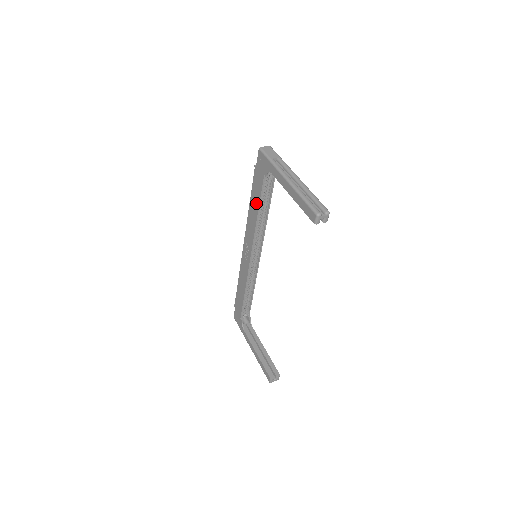
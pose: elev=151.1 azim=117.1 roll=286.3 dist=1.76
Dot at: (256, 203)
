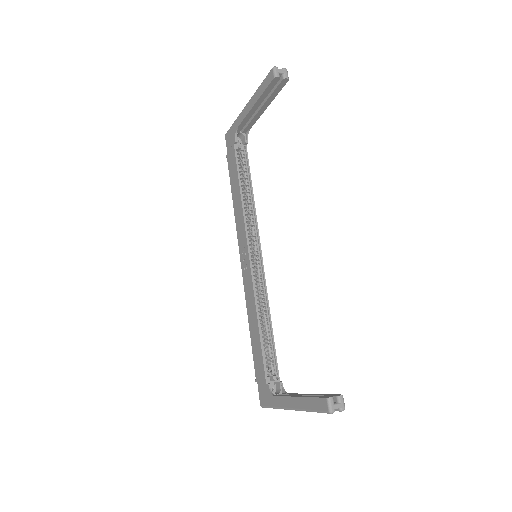
Dot at: (236, 184)
